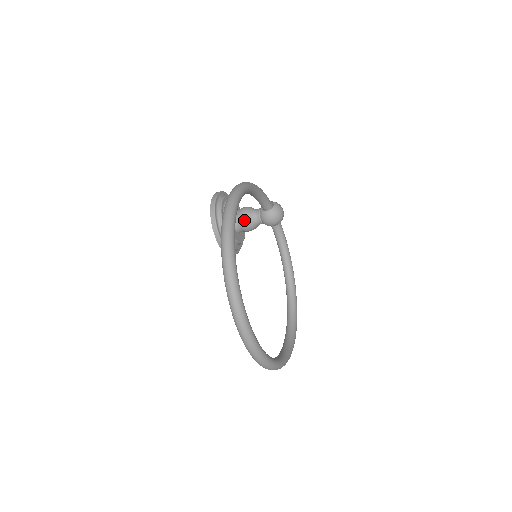
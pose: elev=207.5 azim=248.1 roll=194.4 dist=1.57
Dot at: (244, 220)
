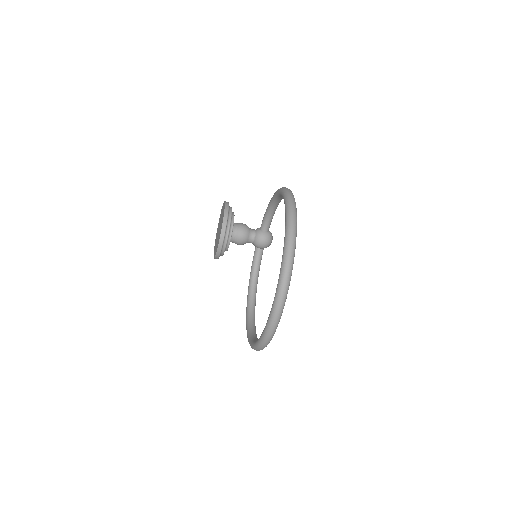
Dot at: (243, 231)
